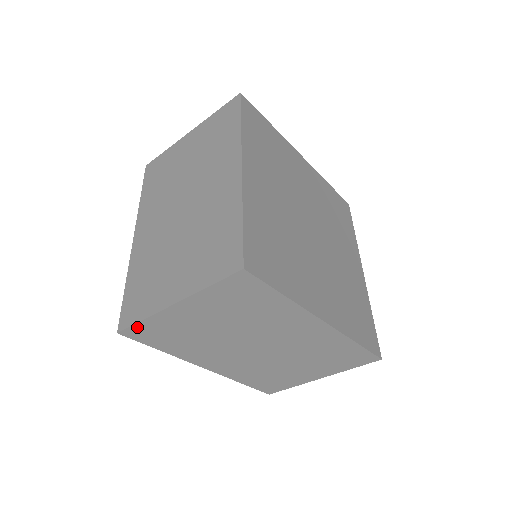
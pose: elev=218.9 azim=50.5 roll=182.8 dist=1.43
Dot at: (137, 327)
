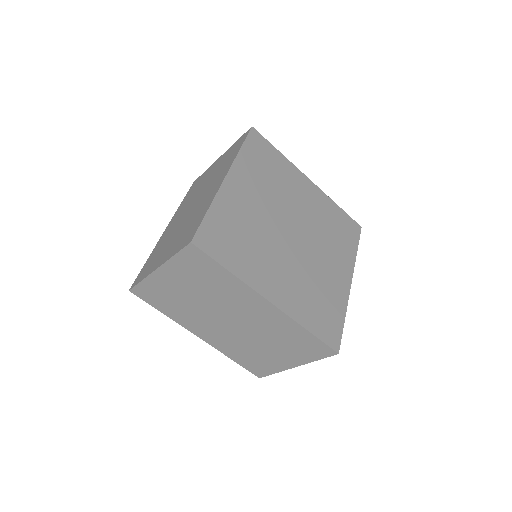
Dot at: (140, 287)
